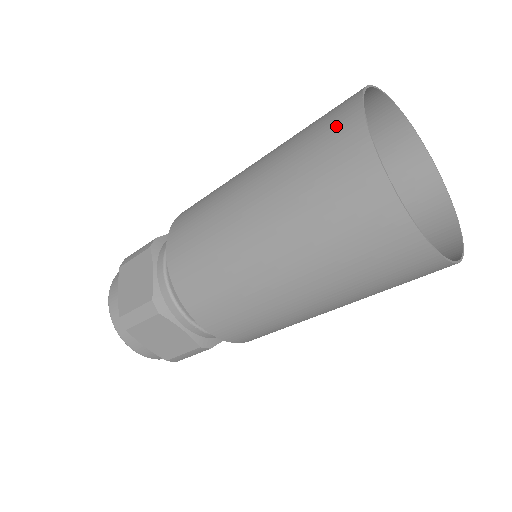
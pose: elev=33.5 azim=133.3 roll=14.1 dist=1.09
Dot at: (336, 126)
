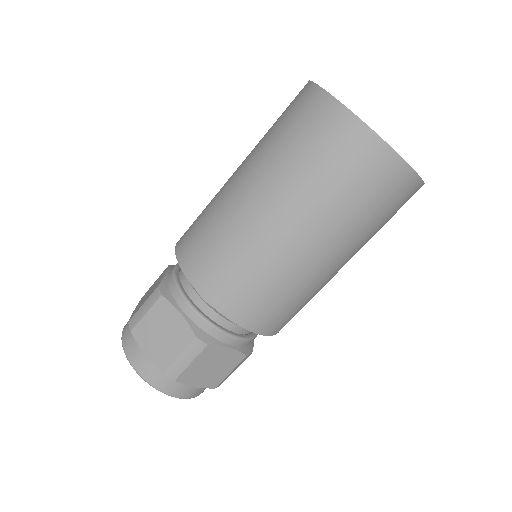
Dot at: (318, 118)
